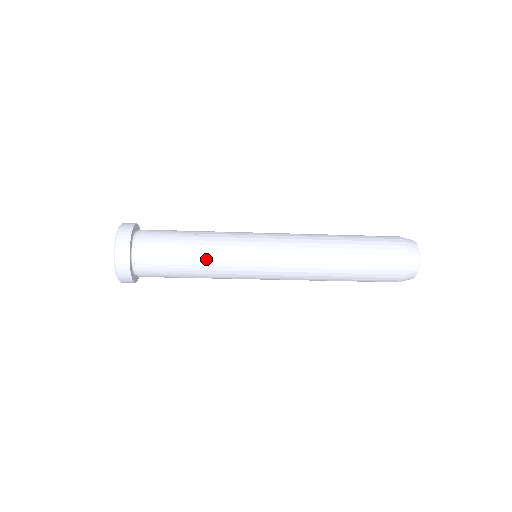
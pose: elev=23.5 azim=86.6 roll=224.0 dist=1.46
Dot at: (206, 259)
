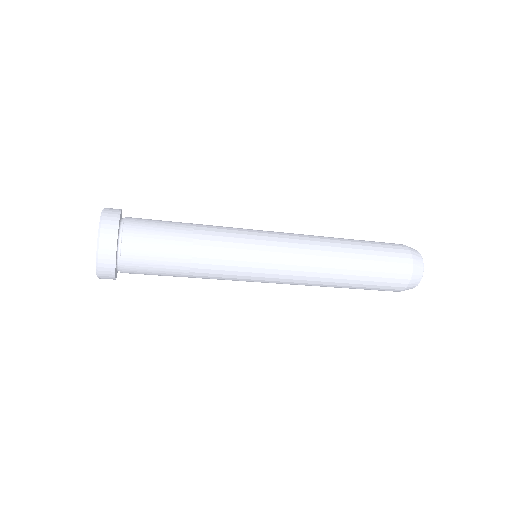
Dot at: (207, 233)
